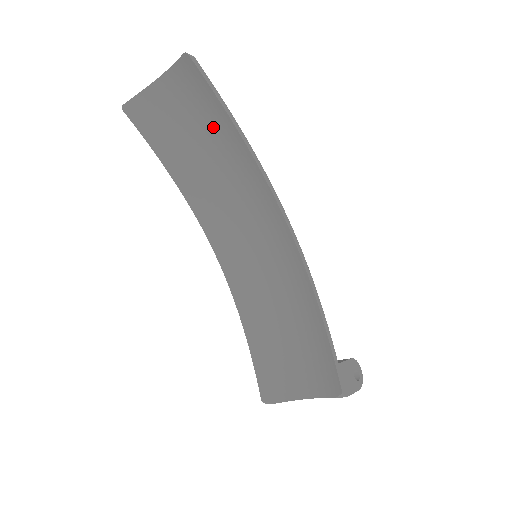
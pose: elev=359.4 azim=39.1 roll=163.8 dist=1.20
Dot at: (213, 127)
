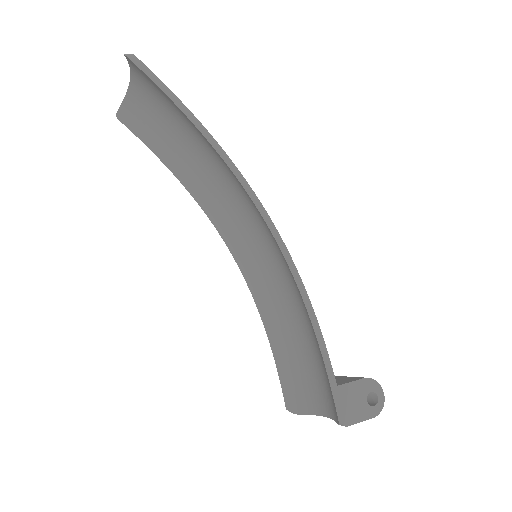
Dot at: (185, 122)
